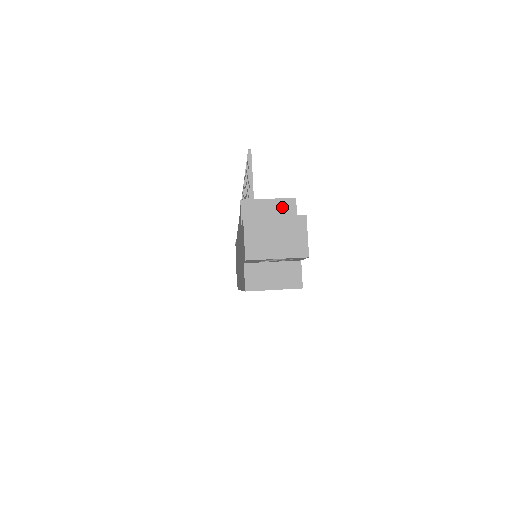
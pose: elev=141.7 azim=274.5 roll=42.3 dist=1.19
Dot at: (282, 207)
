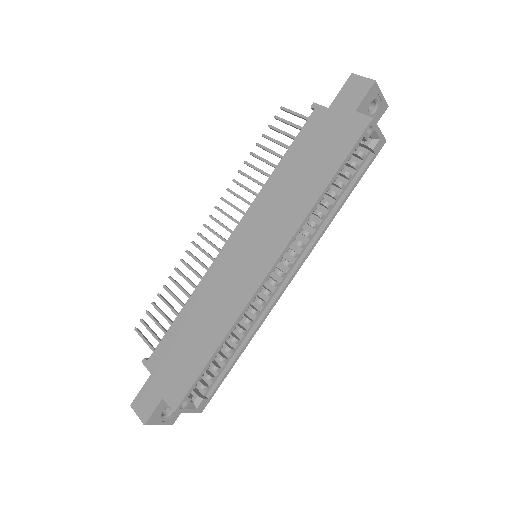
Dot at: occluded
